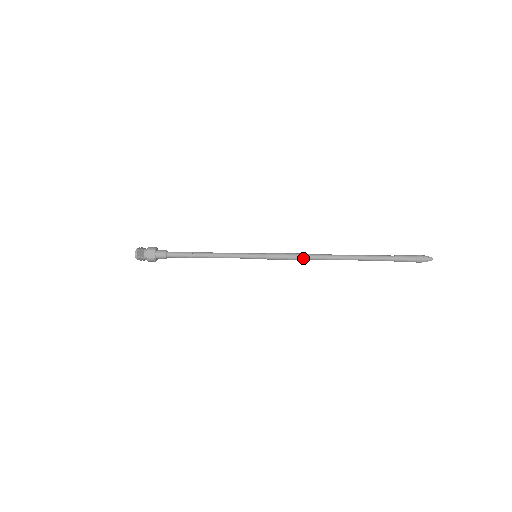
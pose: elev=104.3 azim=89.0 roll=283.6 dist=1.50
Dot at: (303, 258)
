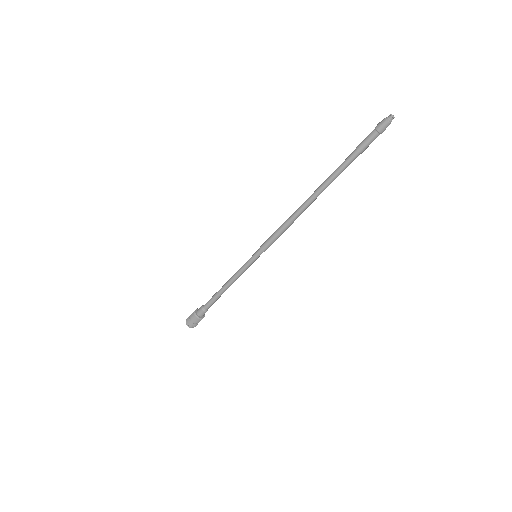
Dot at: occluded
